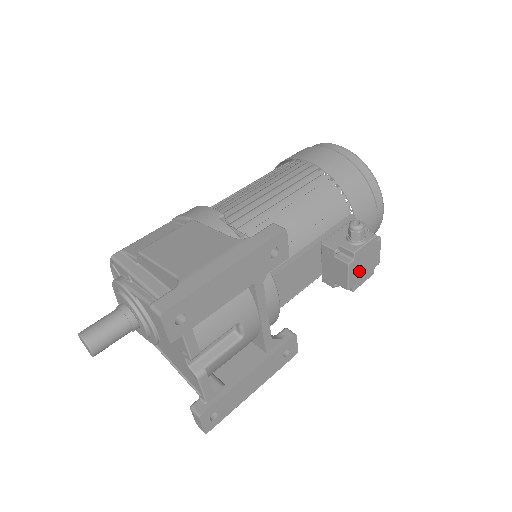
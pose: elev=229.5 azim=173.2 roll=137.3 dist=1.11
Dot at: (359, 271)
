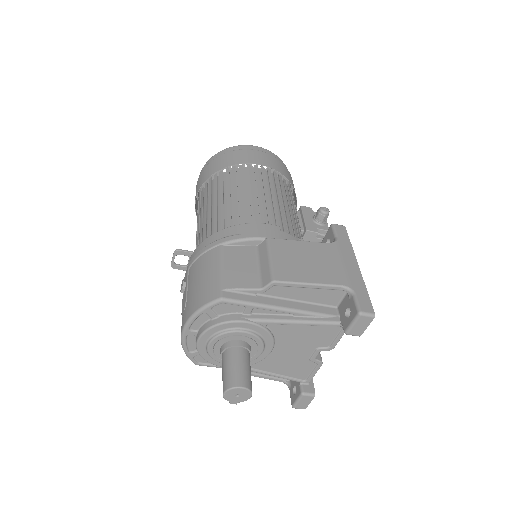
Dot at: occluded
